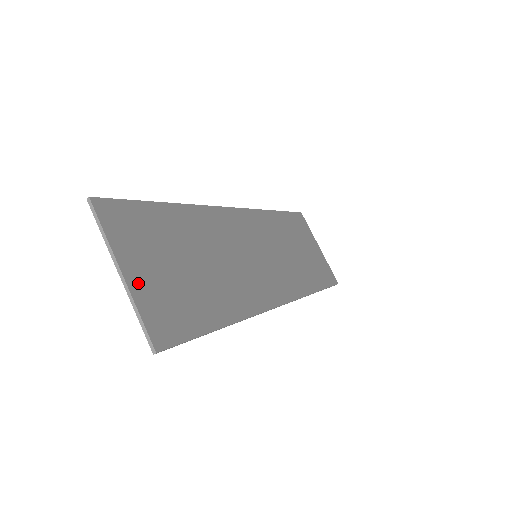
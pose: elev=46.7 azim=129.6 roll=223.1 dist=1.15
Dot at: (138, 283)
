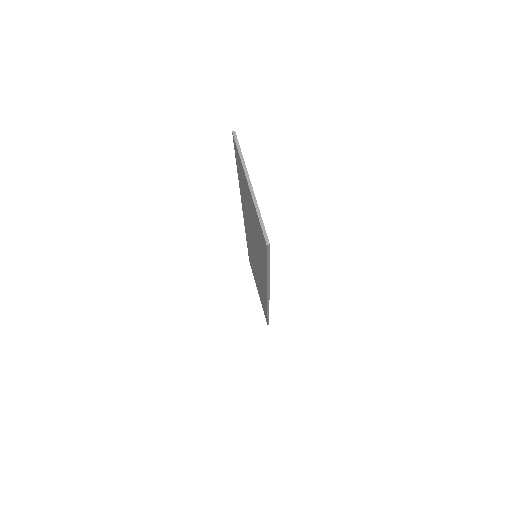
Dot at: occluded
